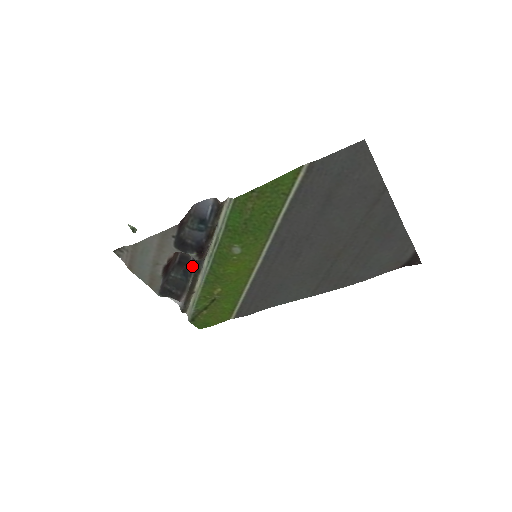
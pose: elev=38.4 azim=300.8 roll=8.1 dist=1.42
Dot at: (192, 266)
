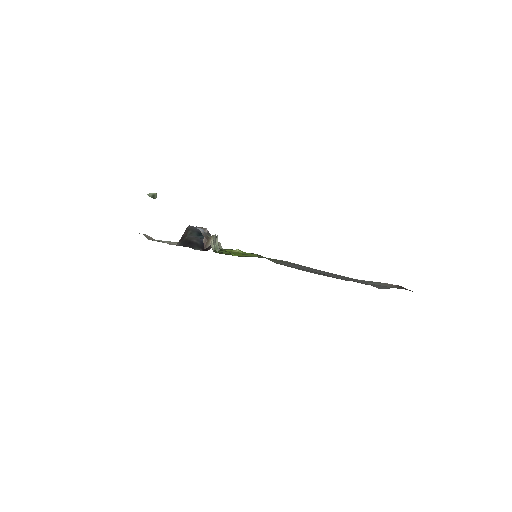
Dot at: occluded
